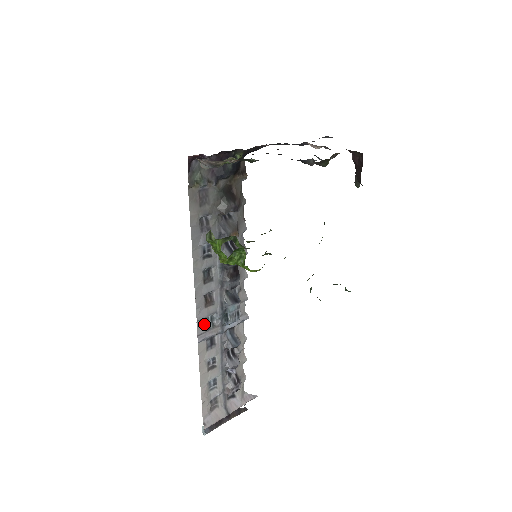
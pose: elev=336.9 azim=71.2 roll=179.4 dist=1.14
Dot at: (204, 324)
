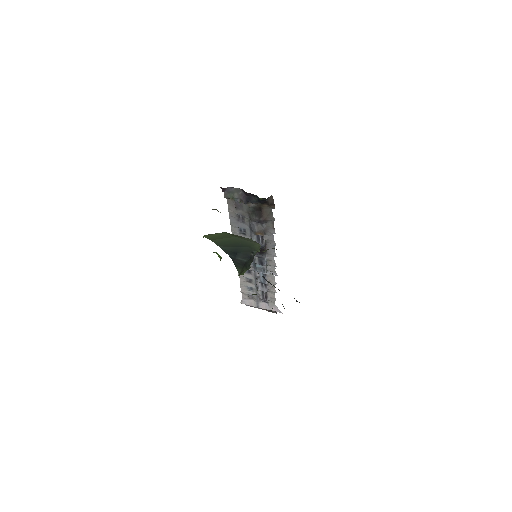
Dot at: occluded
